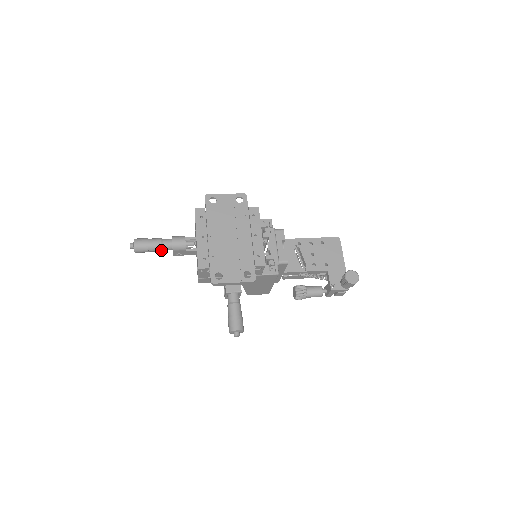
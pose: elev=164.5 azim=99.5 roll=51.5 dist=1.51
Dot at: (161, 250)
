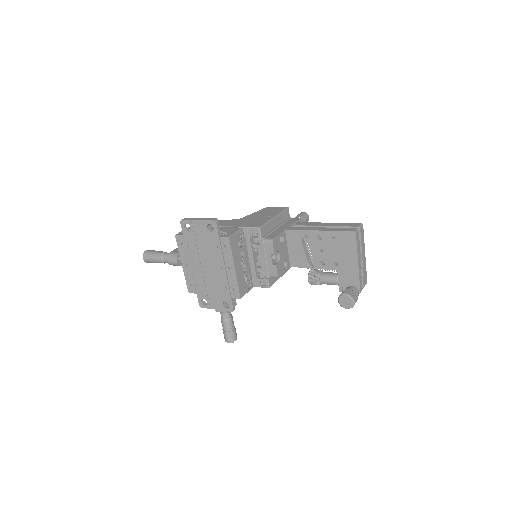
Dot at: occluded
